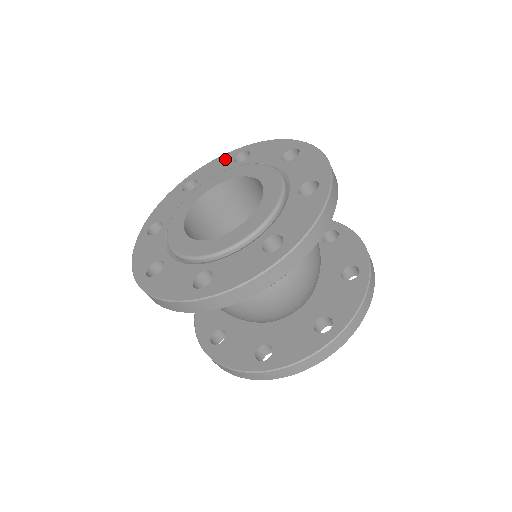
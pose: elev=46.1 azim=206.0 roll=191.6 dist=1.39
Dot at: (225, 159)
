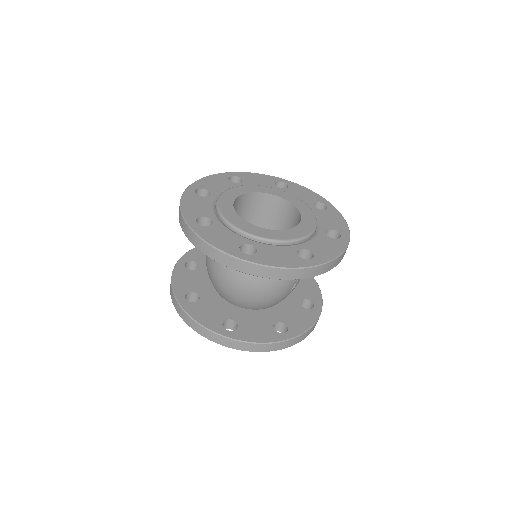
Dot at: (314, 197)
